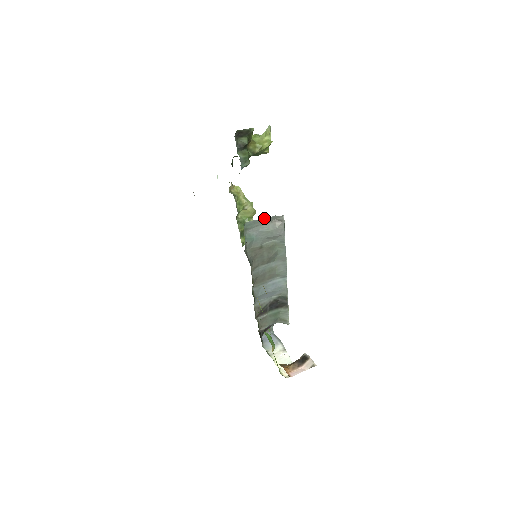
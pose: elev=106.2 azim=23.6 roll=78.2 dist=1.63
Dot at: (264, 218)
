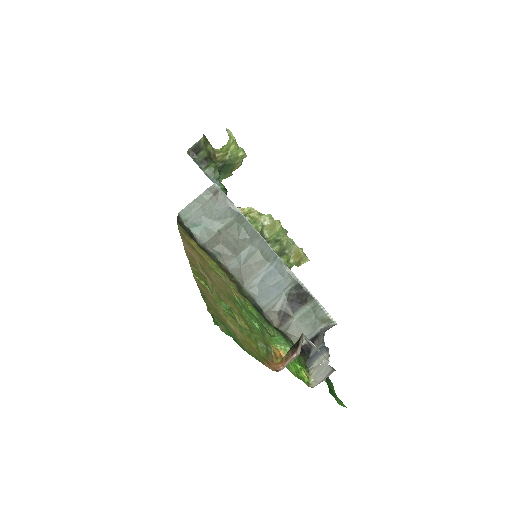
Dot at: (196, 198)
